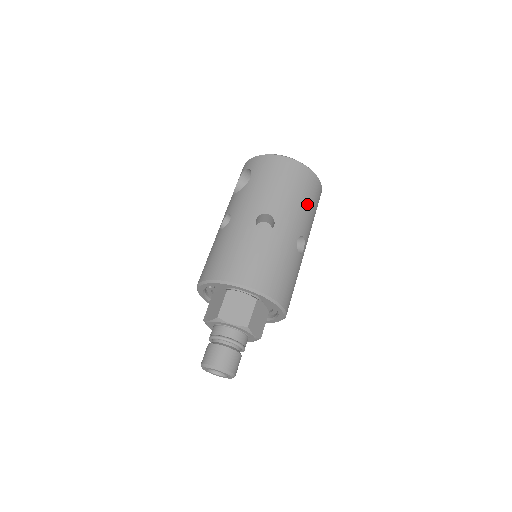
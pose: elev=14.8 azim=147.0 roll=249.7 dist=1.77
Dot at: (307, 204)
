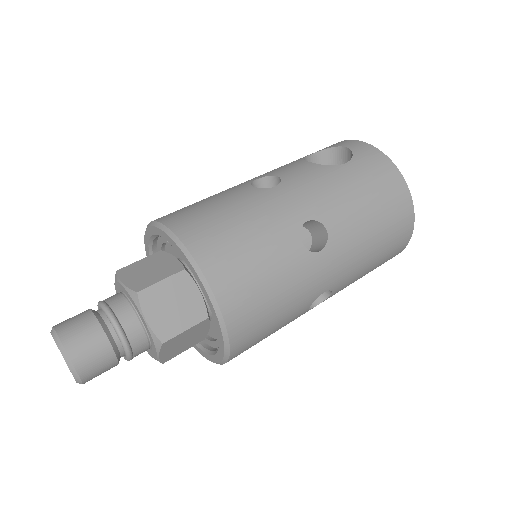
Dot at: (373, 261)
